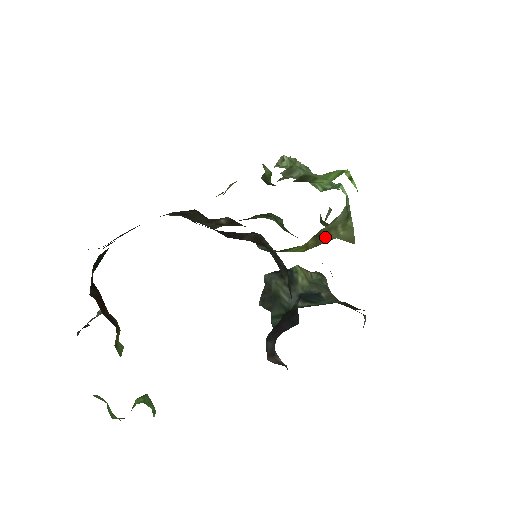
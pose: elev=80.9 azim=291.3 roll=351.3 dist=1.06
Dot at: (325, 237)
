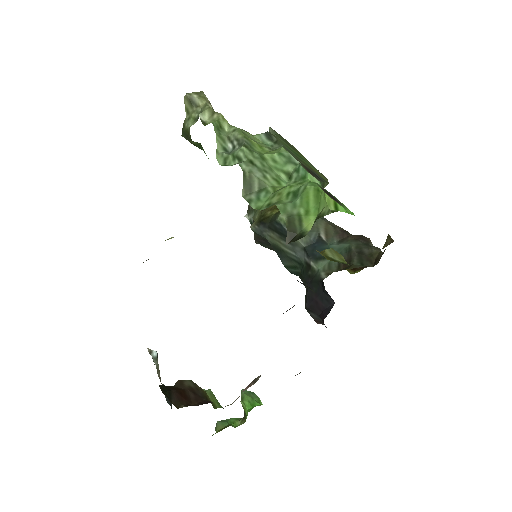
Dot at: occluded
